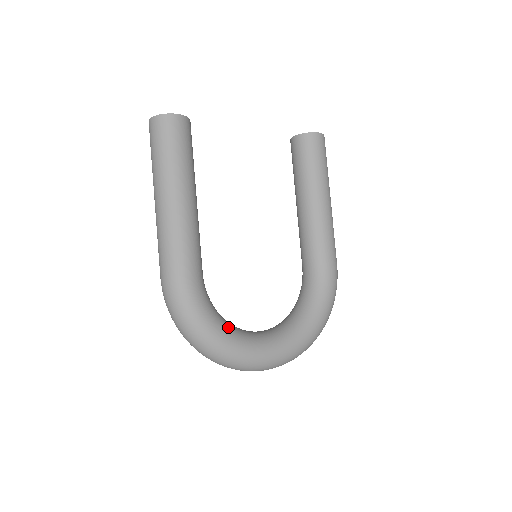
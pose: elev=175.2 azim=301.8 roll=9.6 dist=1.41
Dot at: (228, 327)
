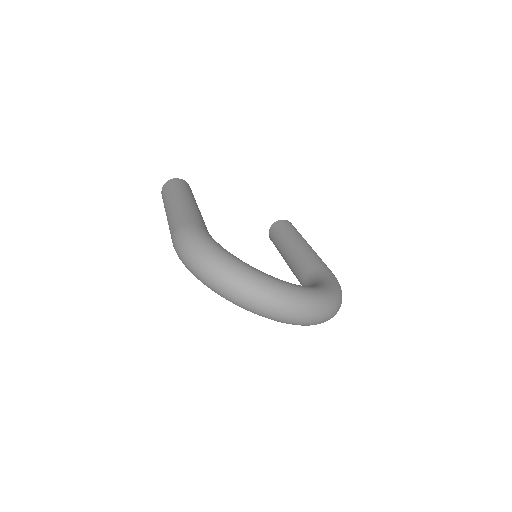
Dot at: occluded
